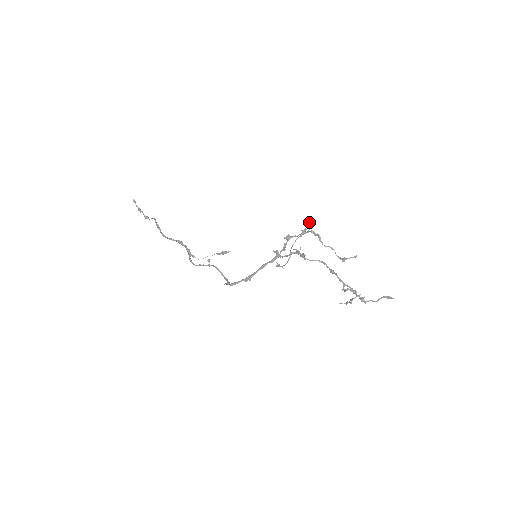
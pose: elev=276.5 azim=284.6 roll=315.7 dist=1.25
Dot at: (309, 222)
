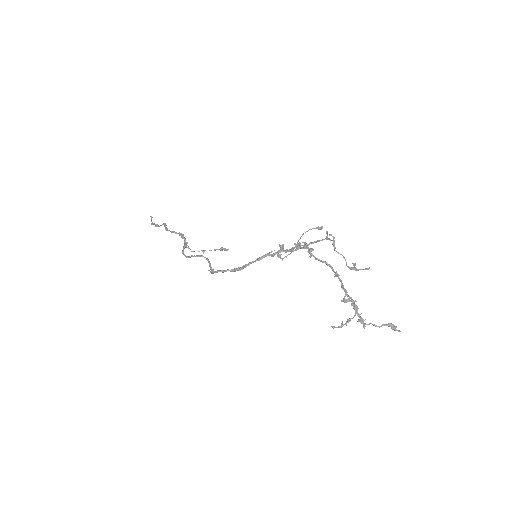
Dot at: (326, 233)
